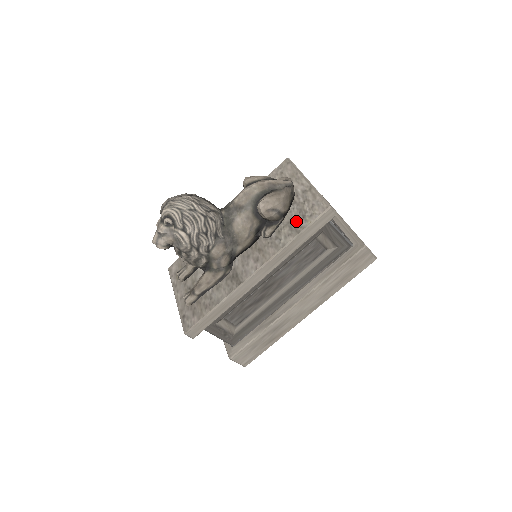
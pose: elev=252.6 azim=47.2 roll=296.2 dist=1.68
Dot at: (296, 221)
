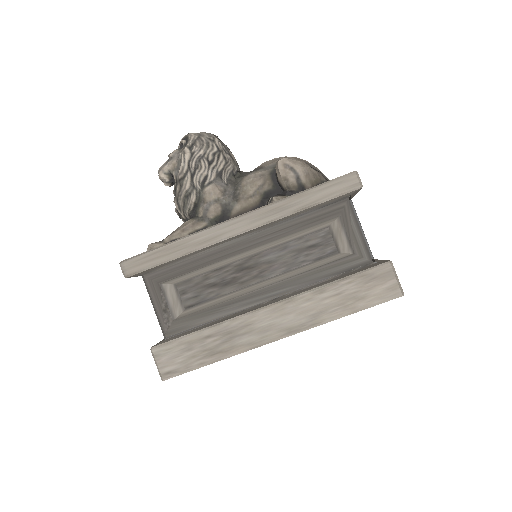
Dot at: occluded
